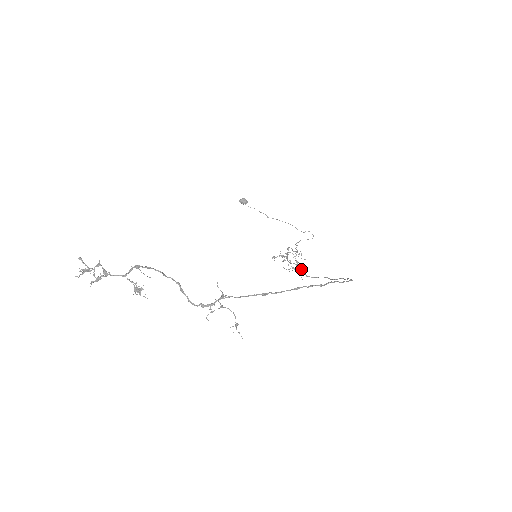
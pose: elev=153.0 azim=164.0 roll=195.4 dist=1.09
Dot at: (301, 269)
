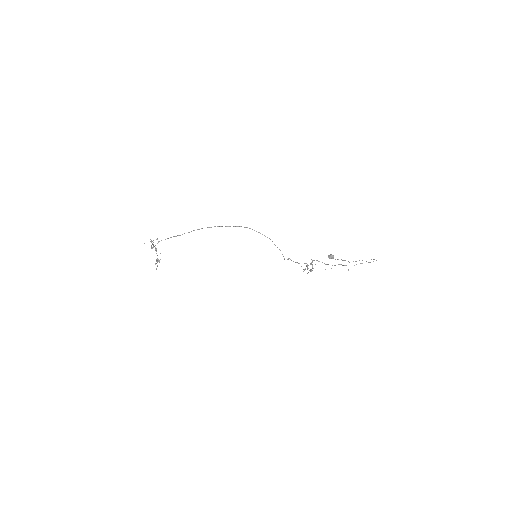
Dot at: occluded
